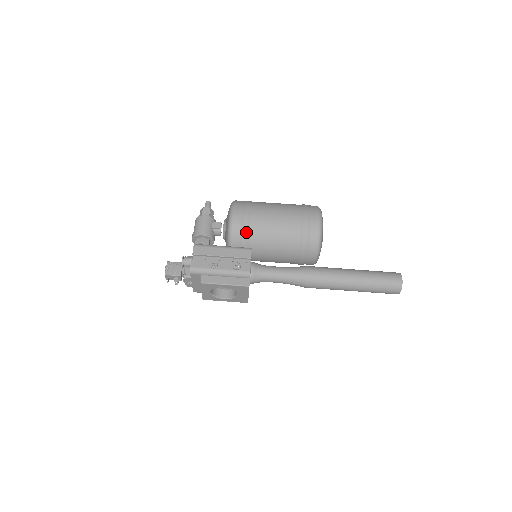
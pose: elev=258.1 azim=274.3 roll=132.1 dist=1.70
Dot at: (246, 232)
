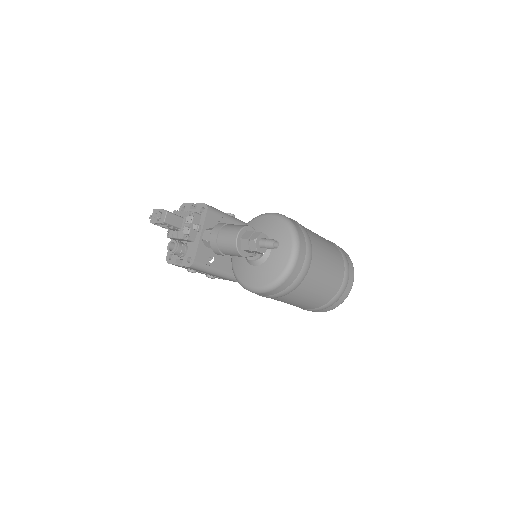
Dot at: occluded
